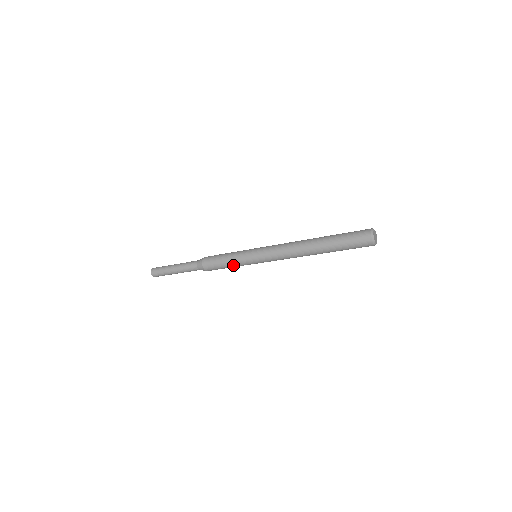
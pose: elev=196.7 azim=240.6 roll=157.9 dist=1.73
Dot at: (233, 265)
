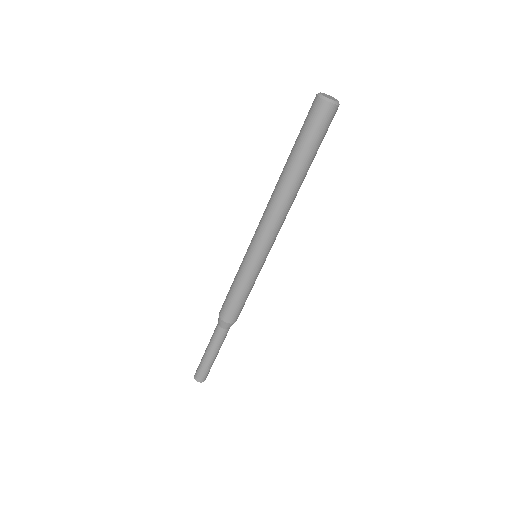
Dot at: (237, 284)
